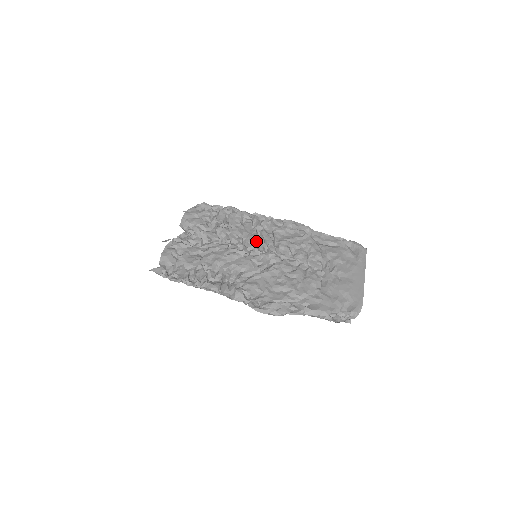
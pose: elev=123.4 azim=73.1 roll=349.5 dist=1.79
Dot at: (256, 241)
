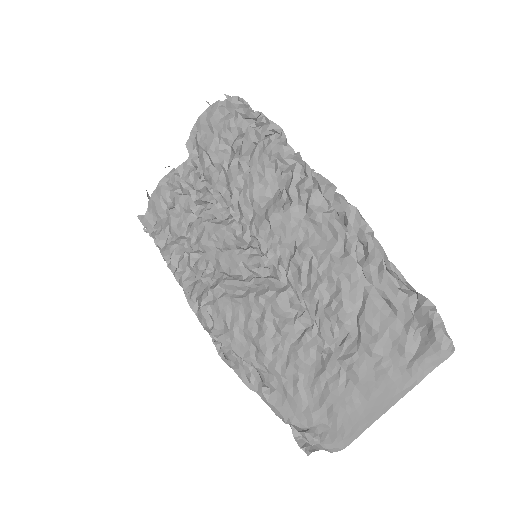
Dot at: (269, 225)
